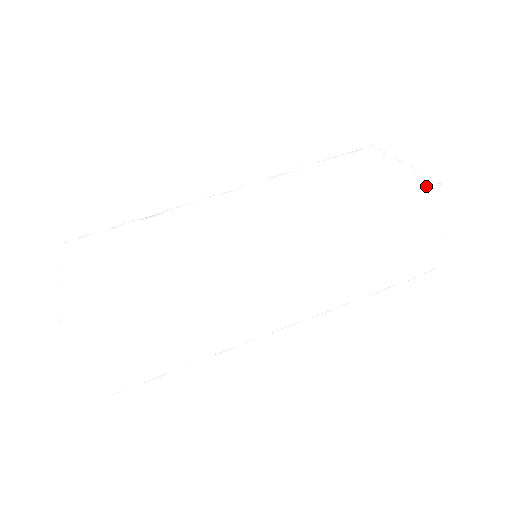
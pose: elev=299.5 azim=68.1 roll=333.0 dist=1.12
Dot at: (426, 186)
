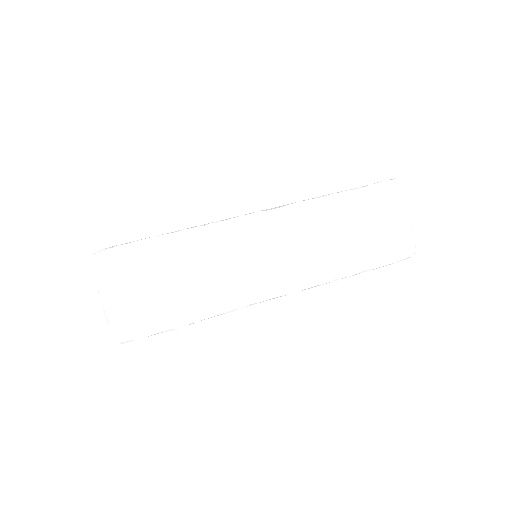
Dot at: occluded
